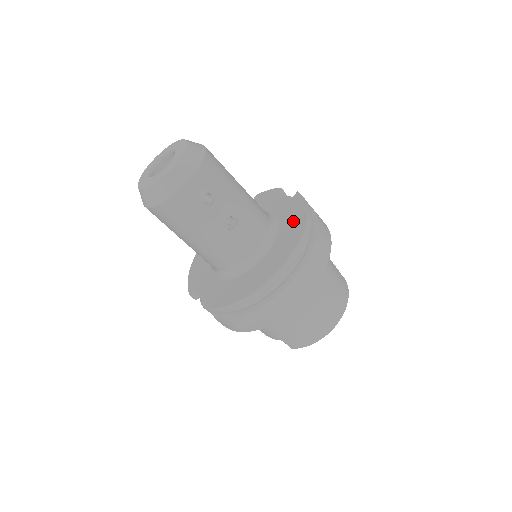
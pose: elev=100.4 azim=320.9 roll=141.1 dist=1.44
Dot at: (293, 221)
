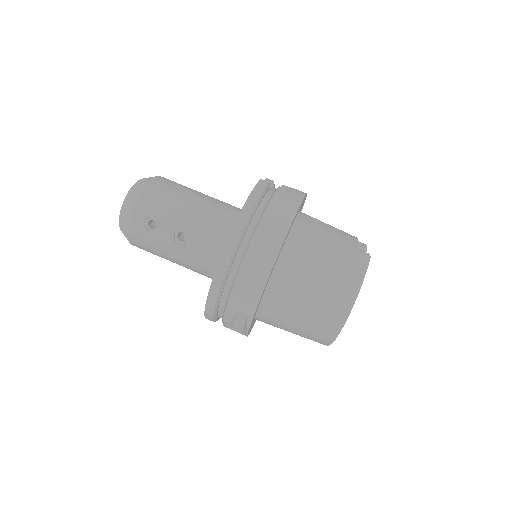
Dot at: occluded
